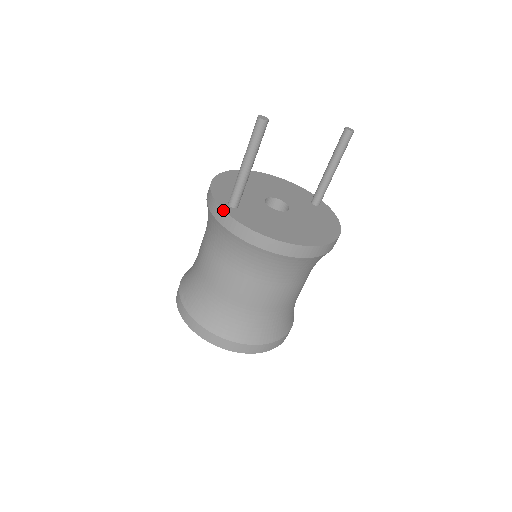
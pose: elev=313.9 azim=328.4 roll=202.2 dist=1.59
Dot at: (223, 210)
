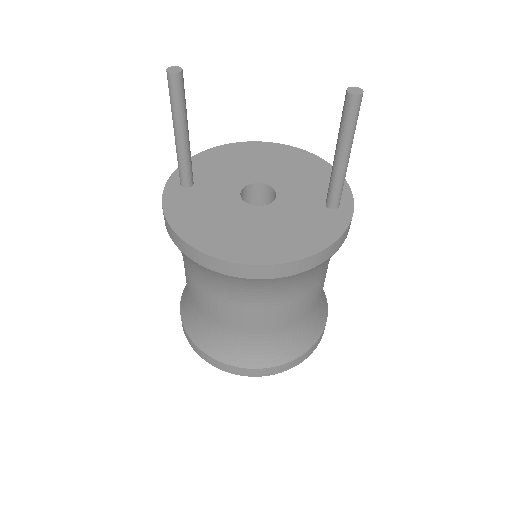
Dot at: (164, 187)
